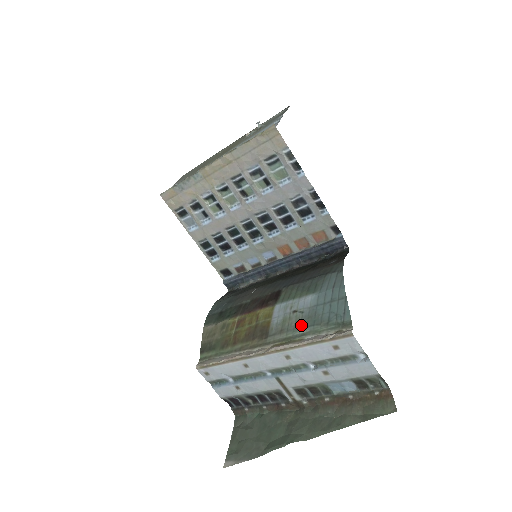
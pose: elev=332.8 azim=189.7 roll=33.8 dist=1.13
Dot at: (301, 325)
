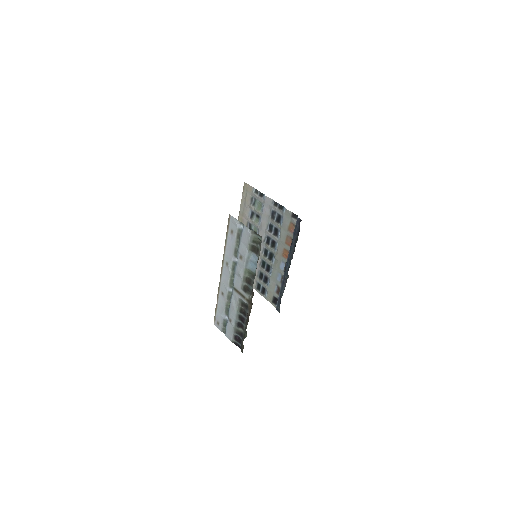
Dot at: occluded
